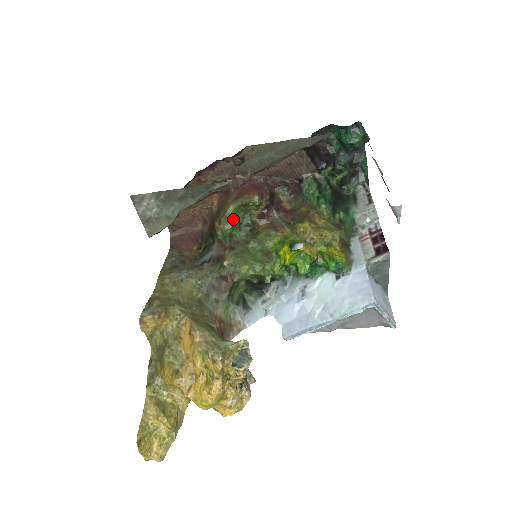
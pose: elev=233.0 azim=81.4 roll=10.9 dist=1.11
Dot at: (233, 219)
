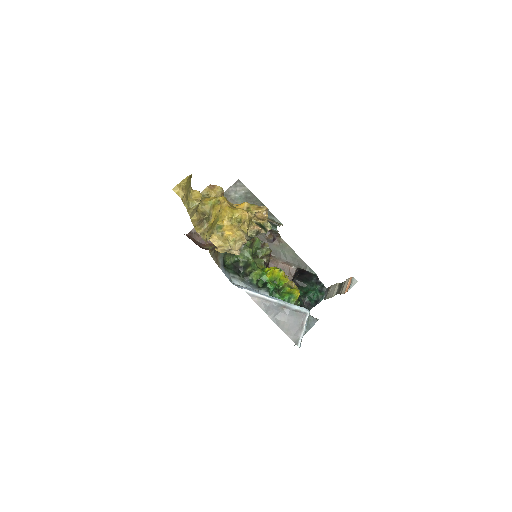
Dot at: (252, 243)
